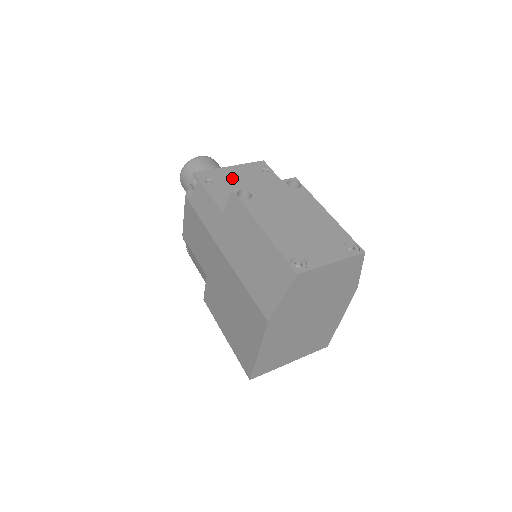
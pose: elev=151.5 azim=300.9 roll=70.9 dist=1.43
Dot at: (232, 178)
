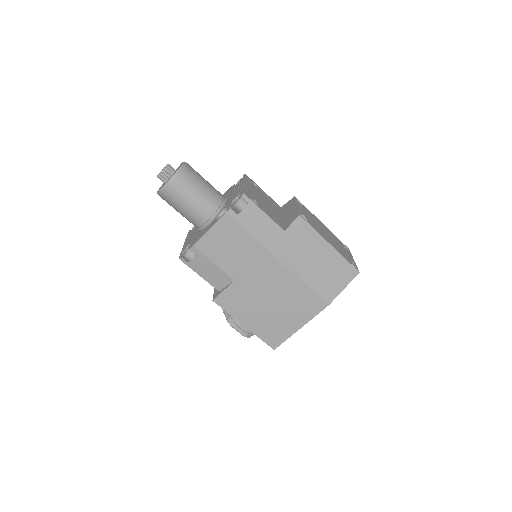
Dot at: (257, 196)
